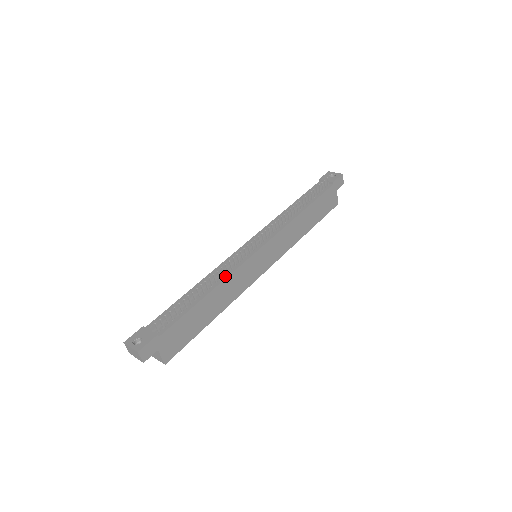
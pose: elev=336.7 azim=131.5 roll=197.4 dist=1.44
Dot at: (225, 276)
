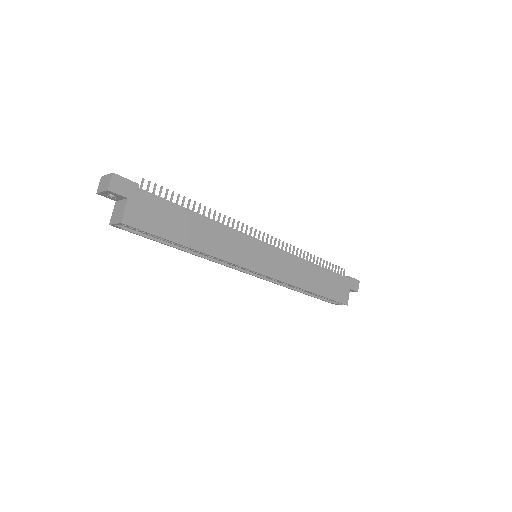
Dot at: (224, 225)
